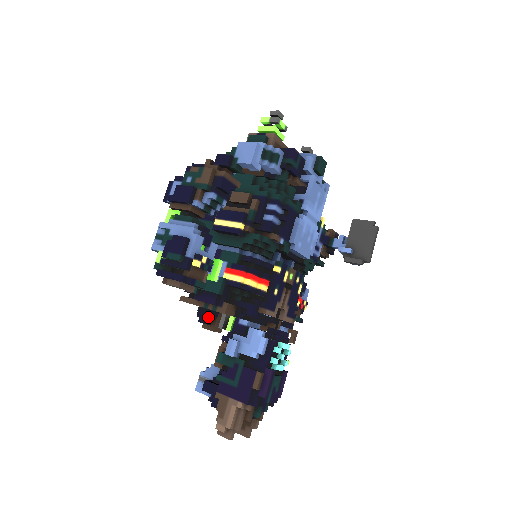
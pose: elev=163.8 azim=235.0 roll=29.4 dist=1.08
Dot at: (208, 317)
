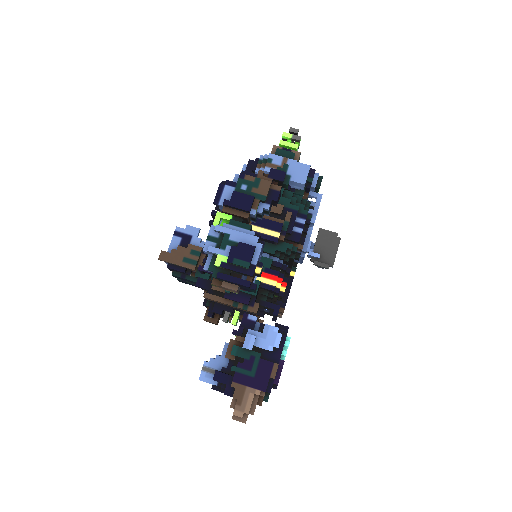
Dot at: (222, 312)
